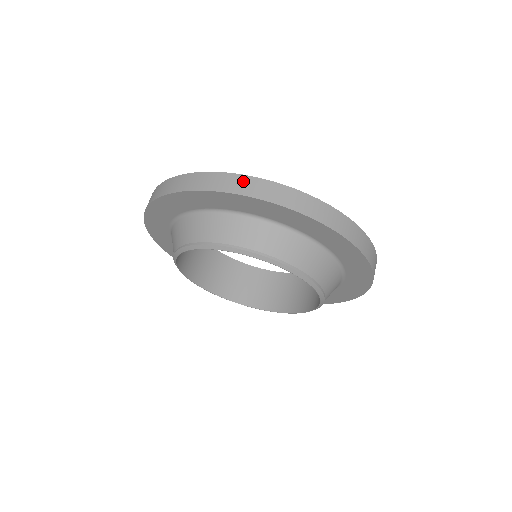
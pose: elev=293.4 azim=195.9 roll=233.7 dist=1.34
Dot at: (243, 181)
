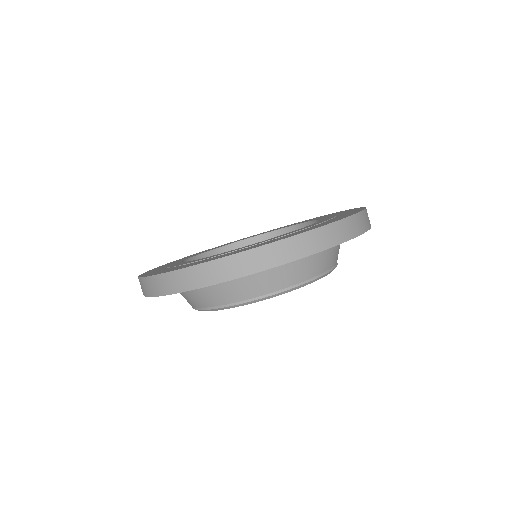
Dot at: (143, 284)
